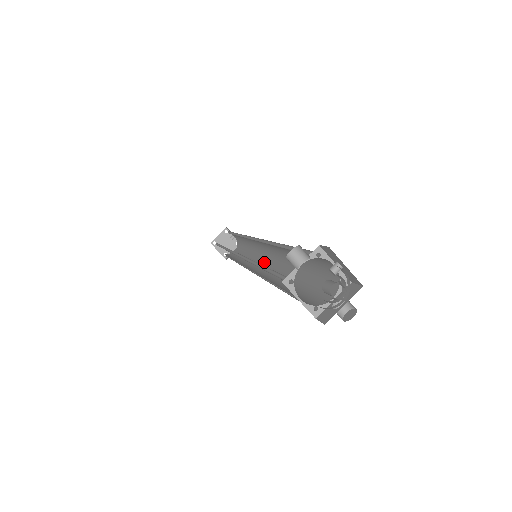
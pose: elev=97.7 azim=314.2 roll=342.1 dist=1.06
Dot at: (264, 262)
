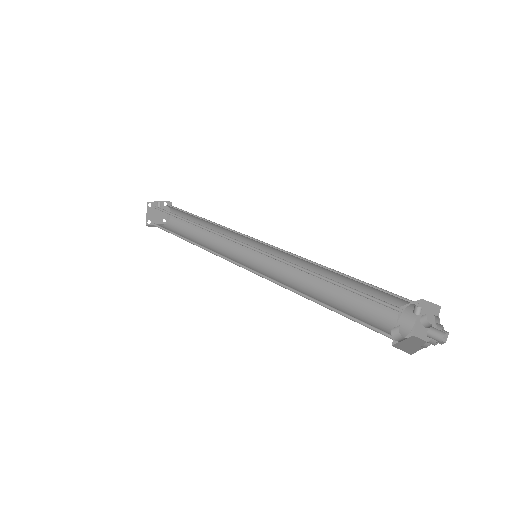
Dot at: (257, 248)
